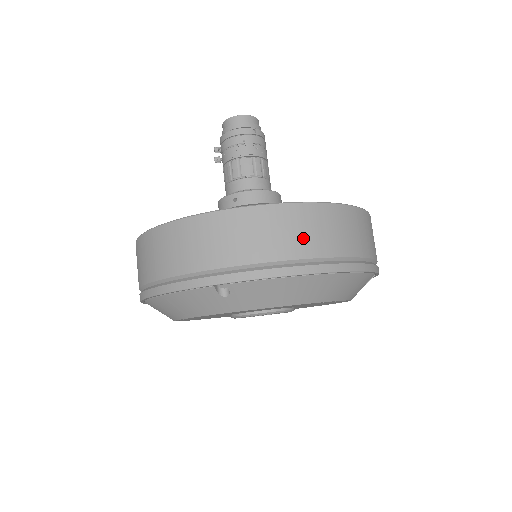
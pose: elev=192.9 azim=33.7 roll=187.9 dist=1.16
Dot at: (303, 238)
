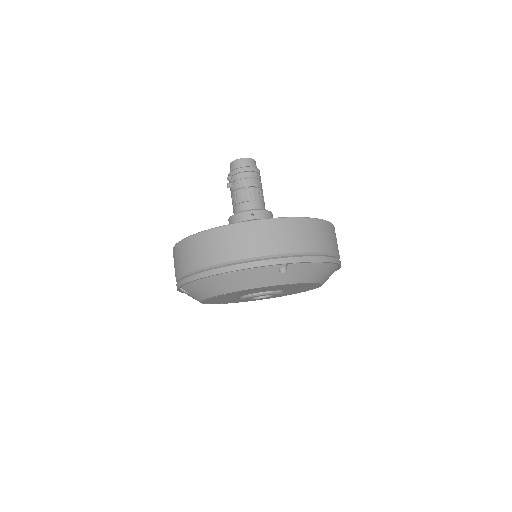
Dot at: (325, 240)
